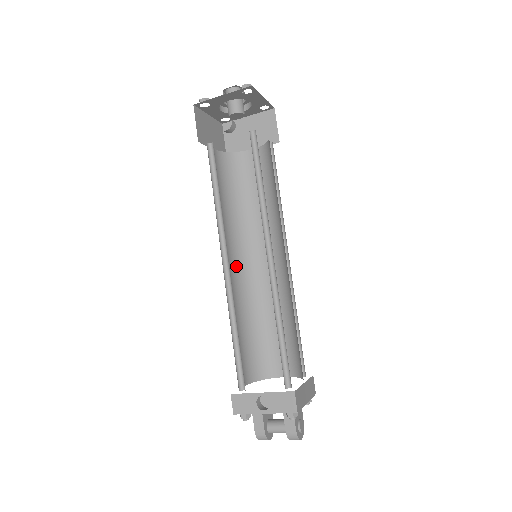
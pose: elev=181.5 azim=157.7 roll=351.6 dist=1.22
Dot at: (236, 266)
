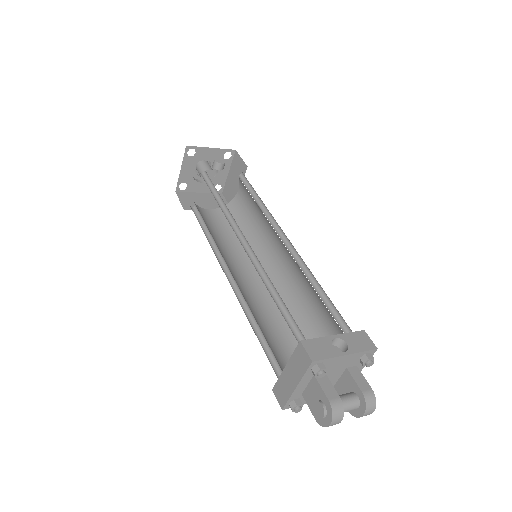
Dot at: occluded
